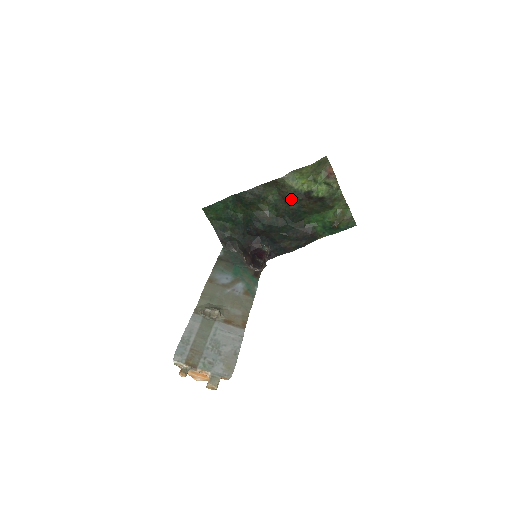
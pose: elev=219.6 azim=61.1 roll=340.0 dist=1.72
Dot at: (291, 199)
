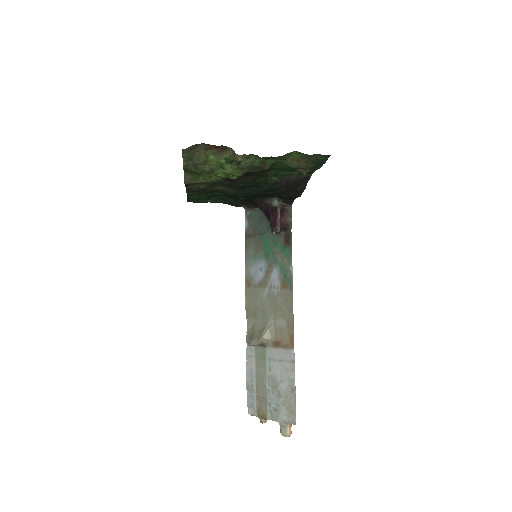
Dot at: occluded
